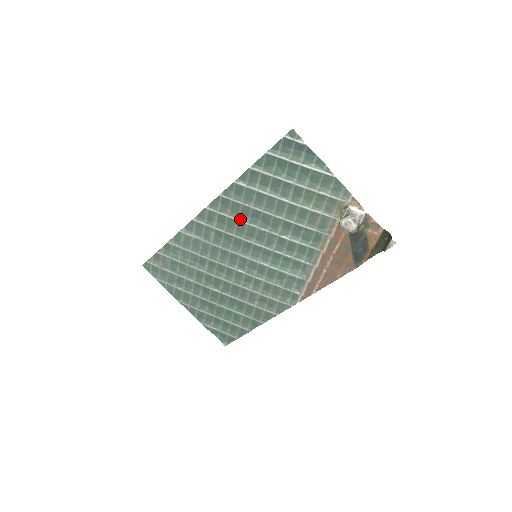
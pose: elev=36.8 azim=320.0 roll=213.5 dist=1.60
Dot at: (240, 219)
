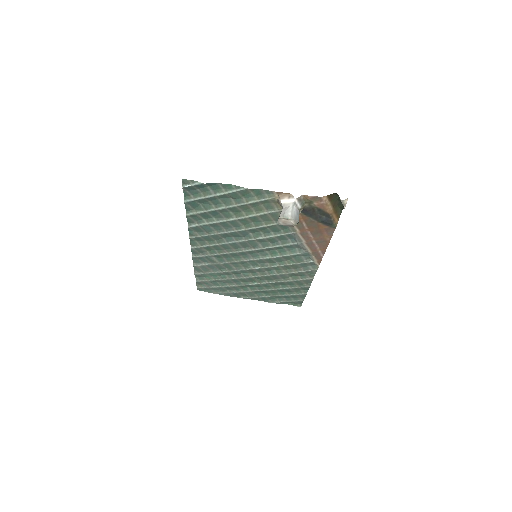
Dot at: (219, 243)
